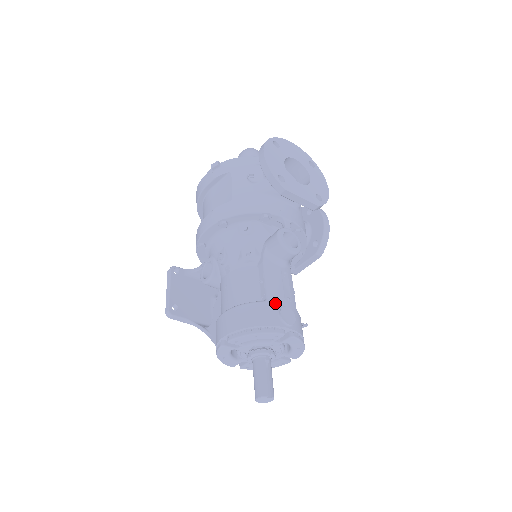
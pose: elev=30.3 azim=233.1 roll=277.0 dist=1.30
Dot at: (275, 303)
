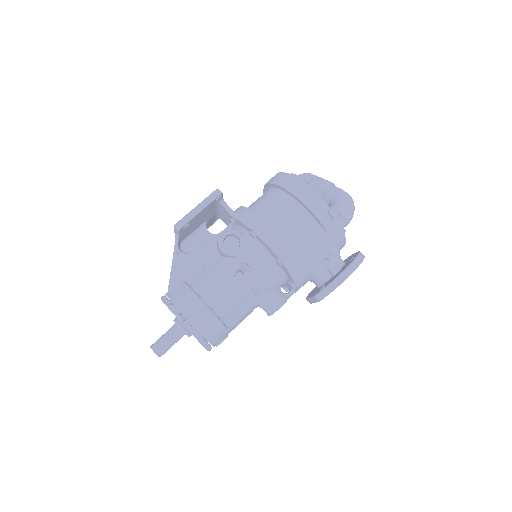
Dot at: (228, 333)
